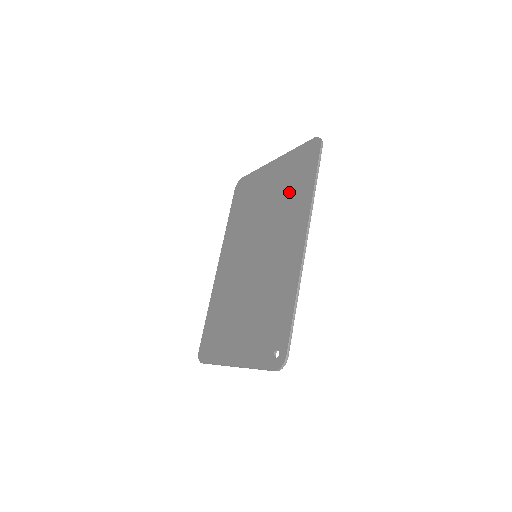
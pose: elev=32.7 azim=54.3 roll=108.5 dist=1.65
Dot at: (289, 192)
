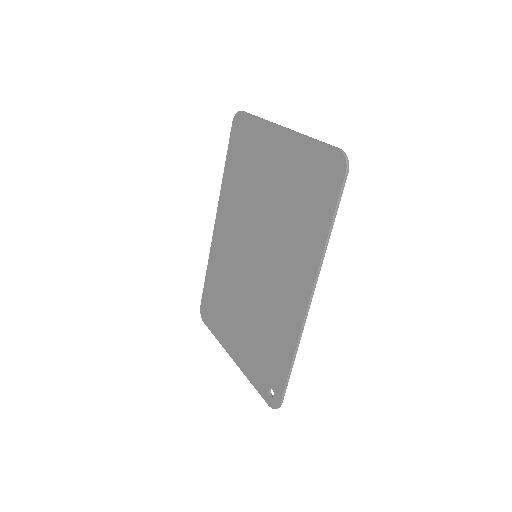
Dot at: (298, 208)
